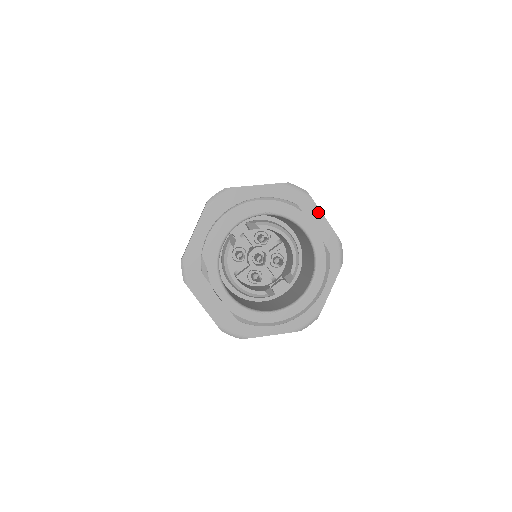
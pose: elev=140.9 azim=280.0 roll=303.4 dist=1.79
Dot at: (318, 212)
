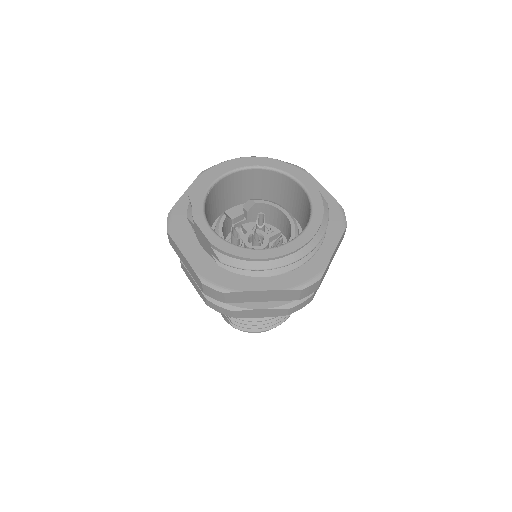
Dot at: (315, 182)
